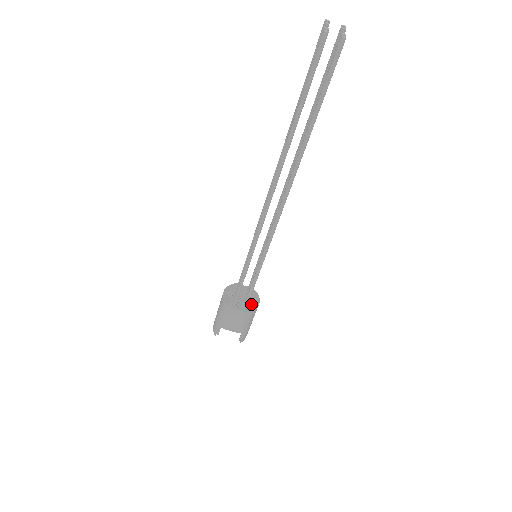
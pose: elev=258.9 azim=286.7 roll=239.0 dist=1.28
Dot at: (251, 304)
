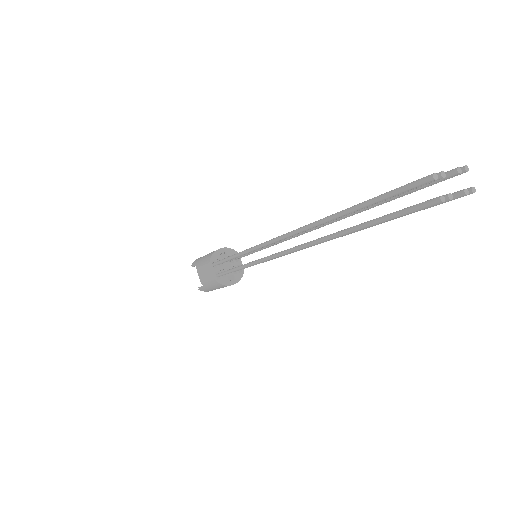
Dot at: (226, 278)
